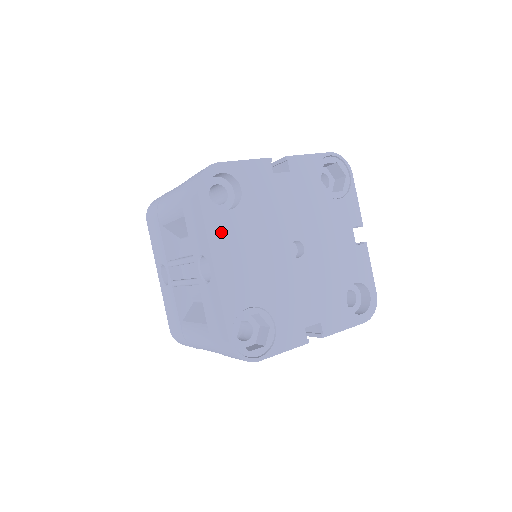
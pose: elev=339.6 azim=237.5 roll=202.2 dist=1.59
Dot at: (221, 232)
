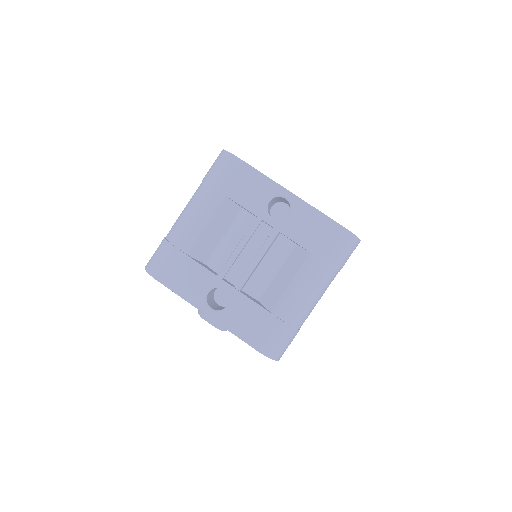
Dot at: occluded
